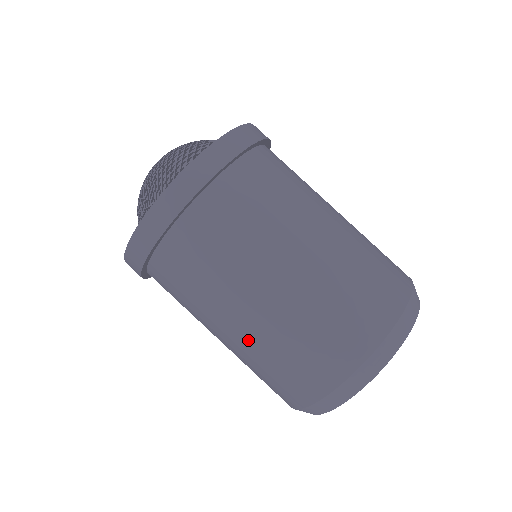
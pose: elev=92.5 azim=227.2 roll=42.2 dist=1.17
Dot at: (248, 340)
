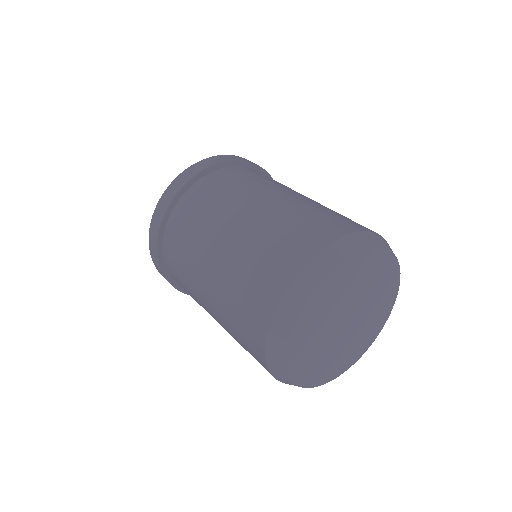
Dot at: (234, 246)
